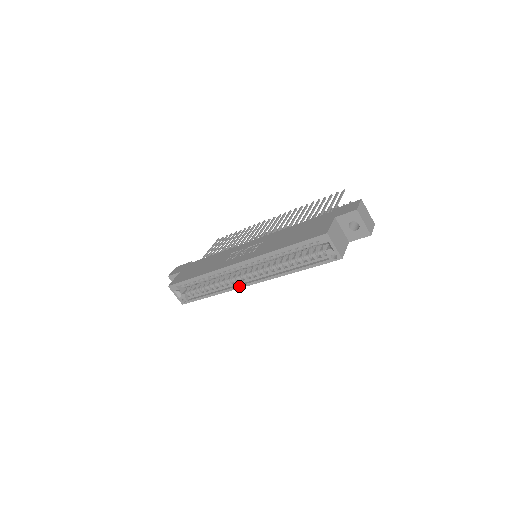
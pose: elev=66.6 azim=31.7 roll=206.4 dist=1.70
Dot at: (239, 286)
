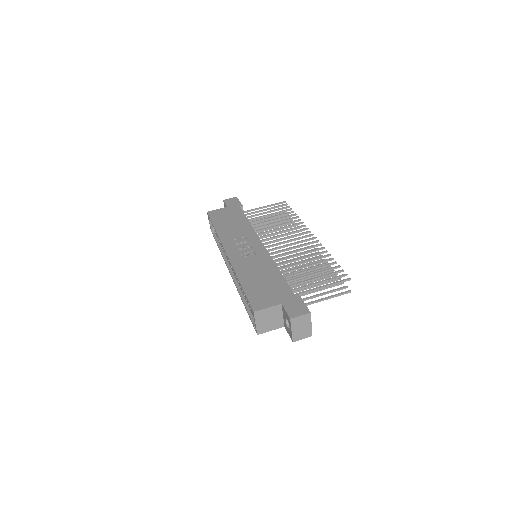
Dot at: (227, 265)
